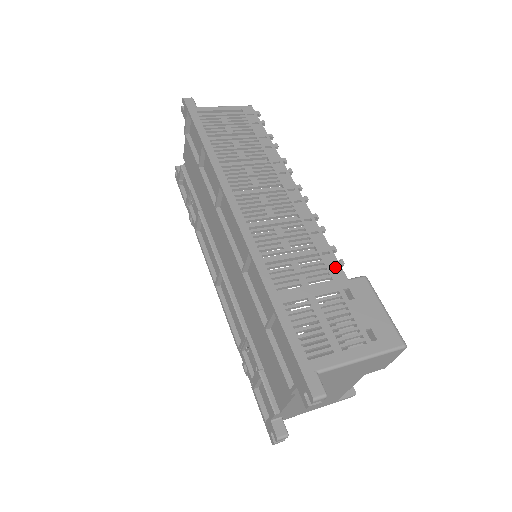
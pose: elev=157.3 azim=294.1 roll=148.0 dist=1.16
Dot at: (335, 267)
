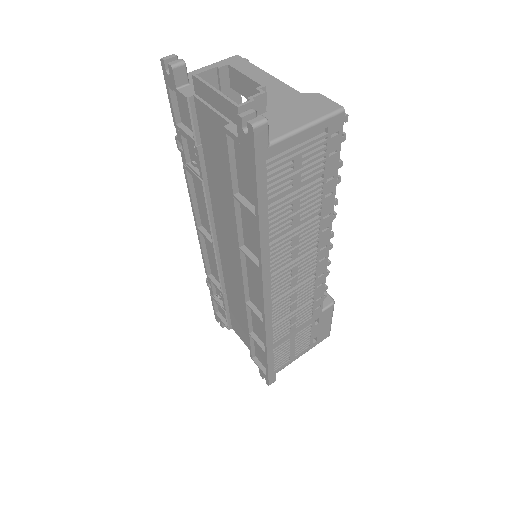
Dot at: occluded
